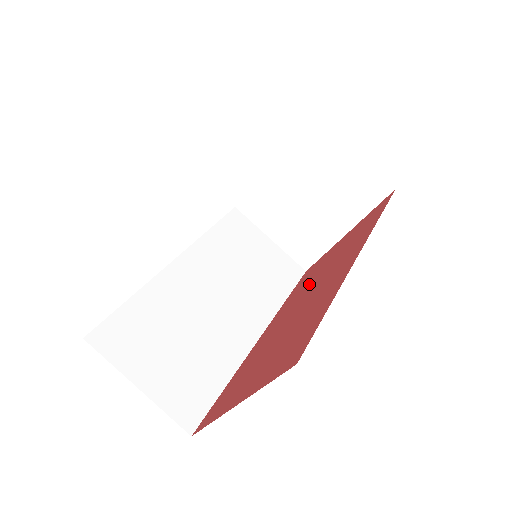
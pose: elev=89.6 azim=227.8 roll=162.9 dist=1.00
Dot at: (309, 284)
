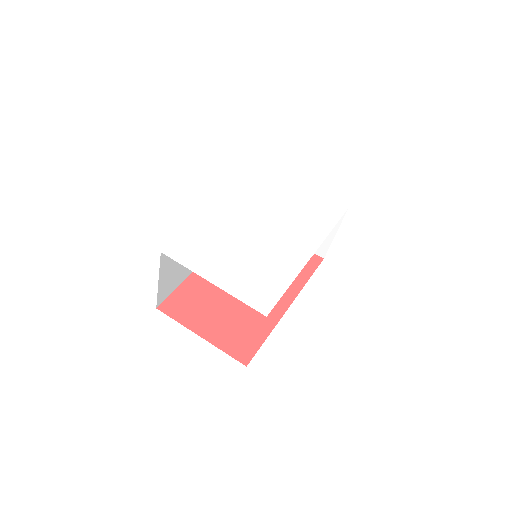
Dot at: occluded
